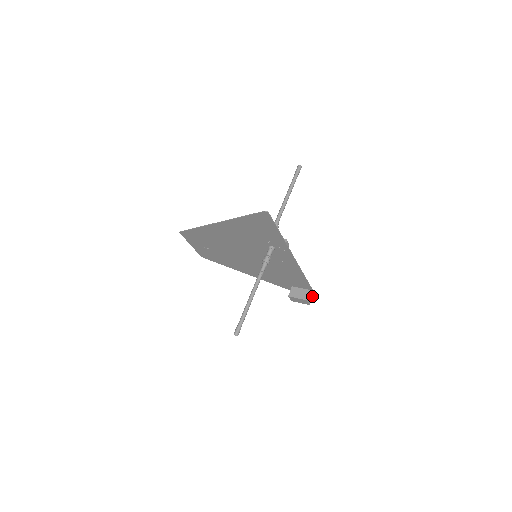
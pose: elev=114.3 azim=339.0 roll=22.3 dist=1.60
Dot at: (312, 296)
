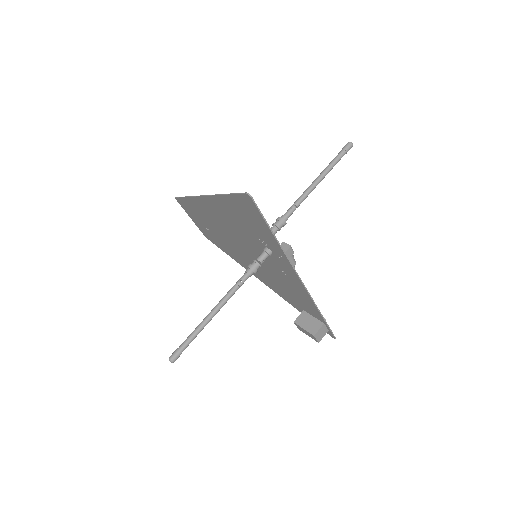
Dot at: (328, 331)
